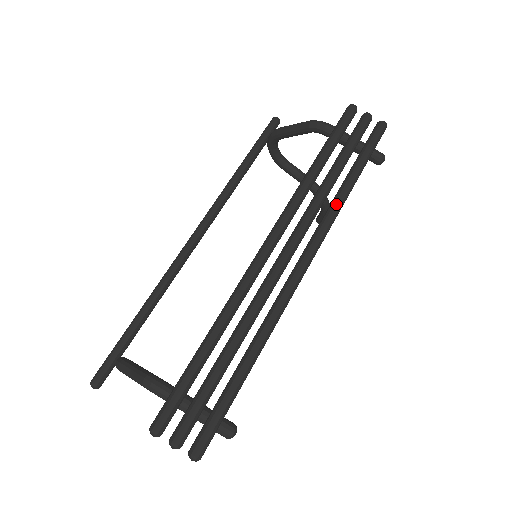
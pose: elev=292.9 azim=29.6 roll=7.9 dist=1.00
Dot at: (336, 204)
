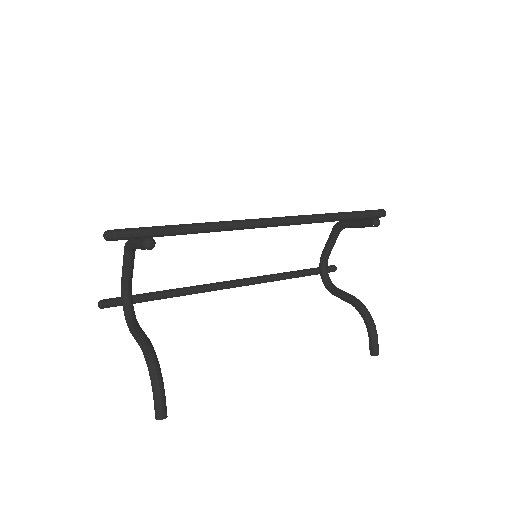
Dot at: (317, 214)
